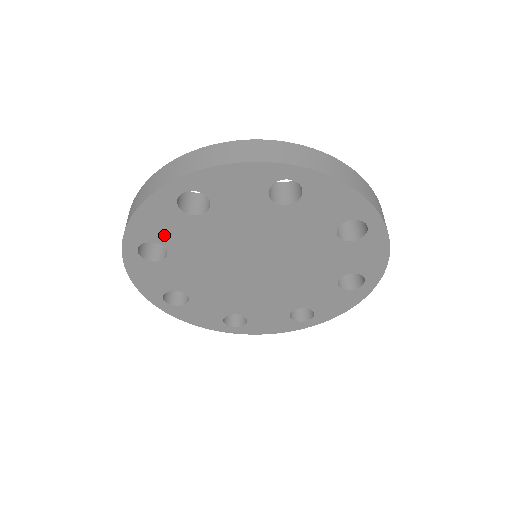
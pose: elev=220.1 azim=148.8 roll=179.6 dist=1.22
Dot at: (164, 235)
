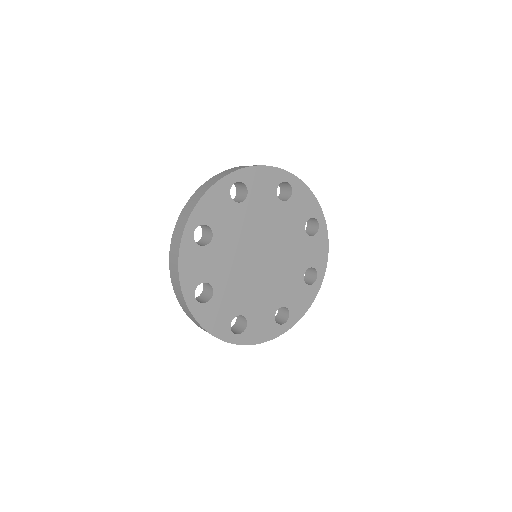
Dot at: (256, 190)
